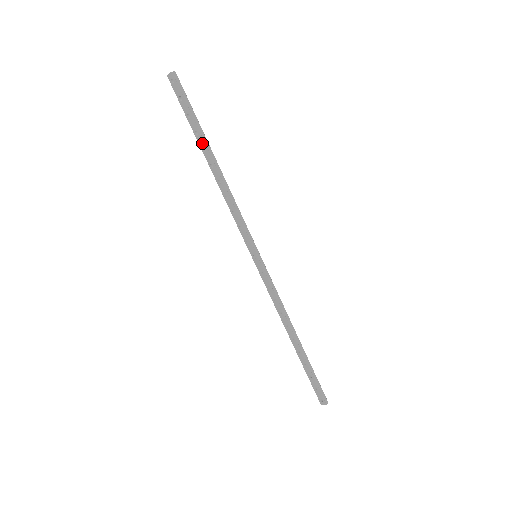
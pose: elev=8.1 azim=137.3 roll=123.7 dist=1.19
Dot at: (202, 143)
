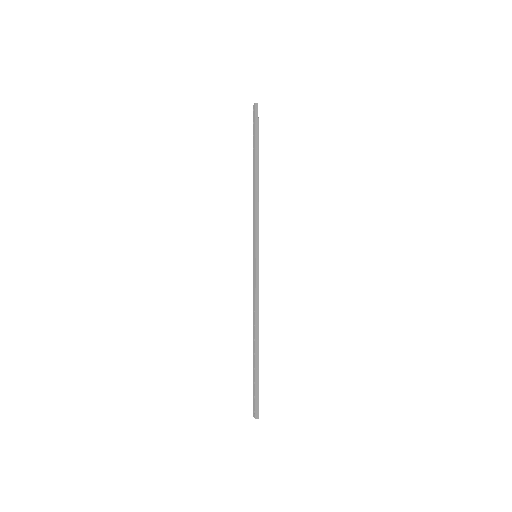
Dot at: (254, 156)
